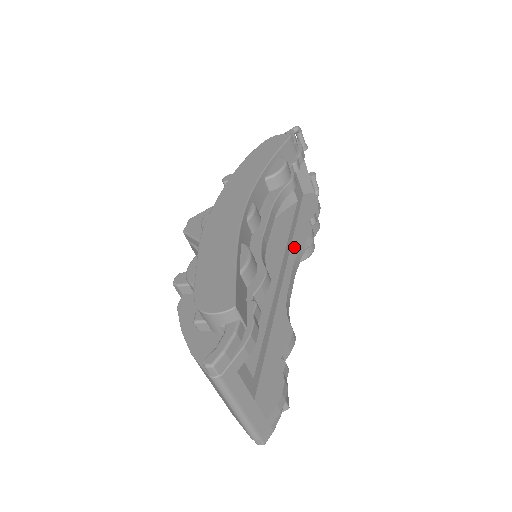
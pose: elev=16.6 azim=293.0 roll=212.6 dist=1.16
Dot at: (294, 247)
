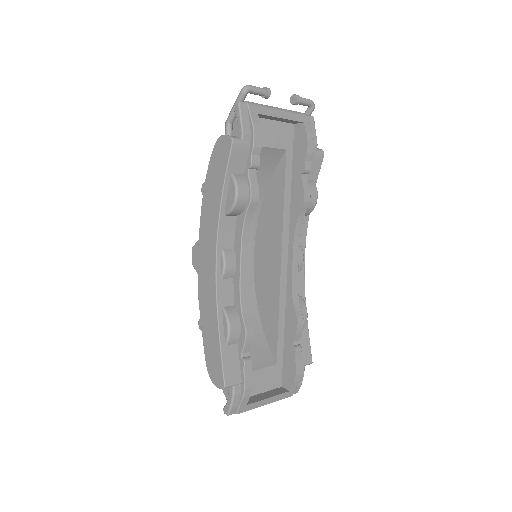
Dot at: (292, 218)
